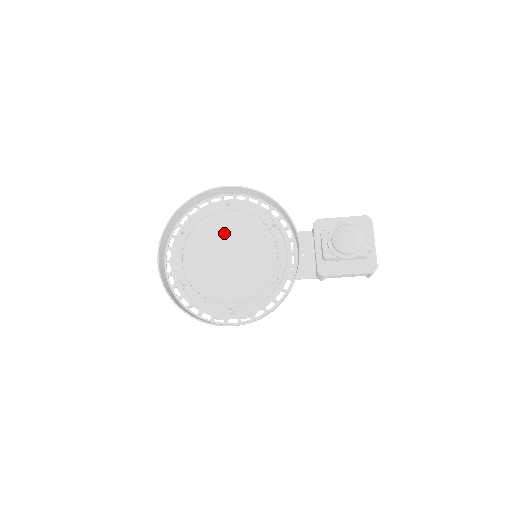
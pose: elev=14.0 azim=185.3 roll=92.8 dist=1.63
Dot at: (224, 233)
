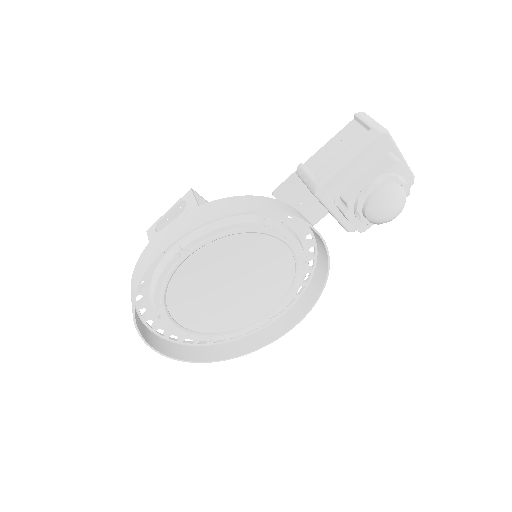
Dot at: (206, 278)
